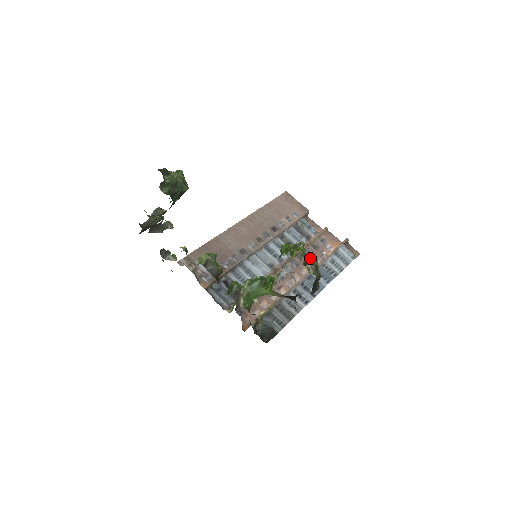
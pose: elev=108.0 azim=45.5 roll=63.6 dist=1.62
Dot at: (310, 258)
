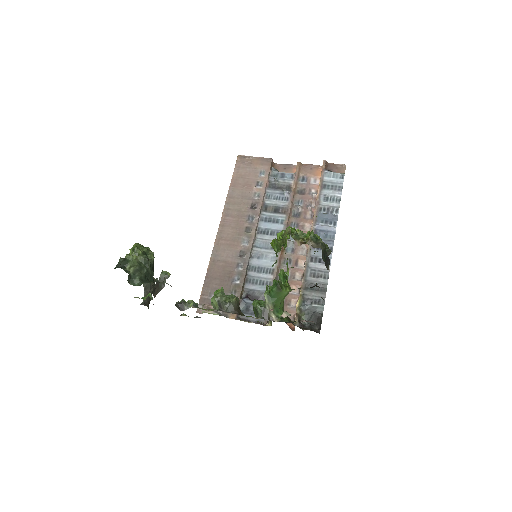
Dot at: (304, 208)
